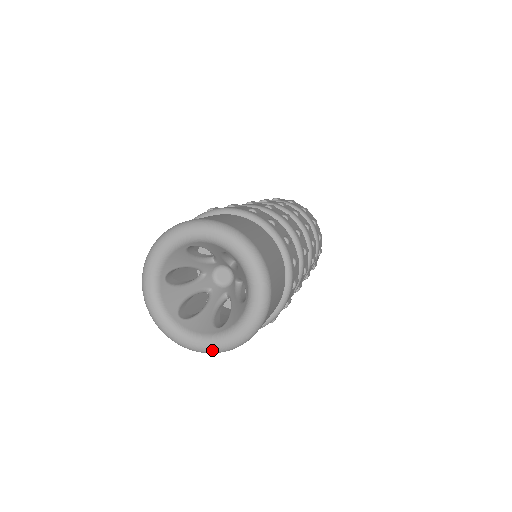
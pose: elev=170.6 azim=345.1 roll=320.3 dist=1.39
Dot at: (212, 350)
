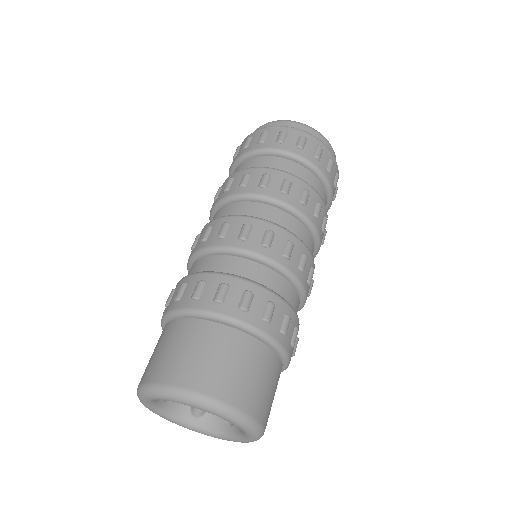
Dot at: occluded
